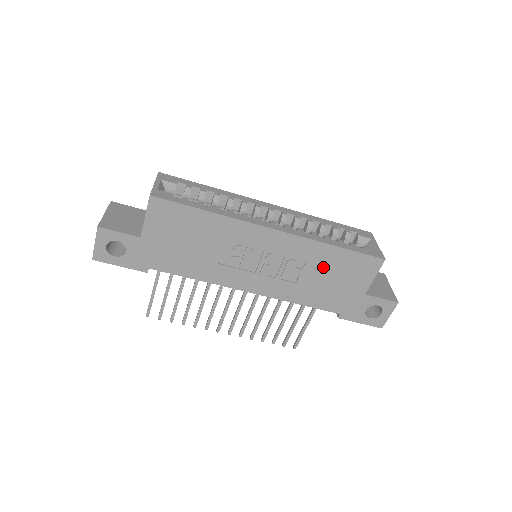
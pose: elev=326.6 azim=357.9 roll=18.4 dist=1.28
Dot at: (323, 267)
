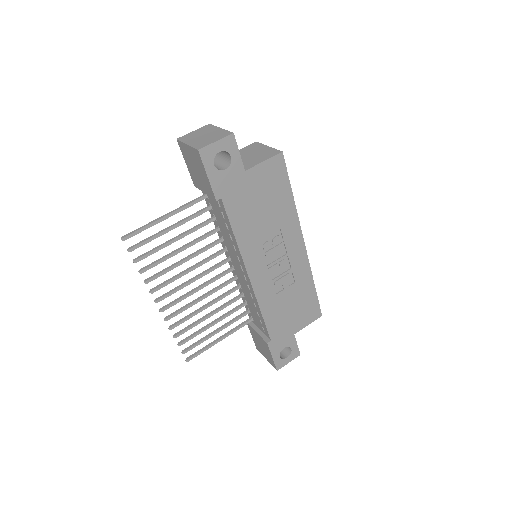
Dot at: (297, 295)
